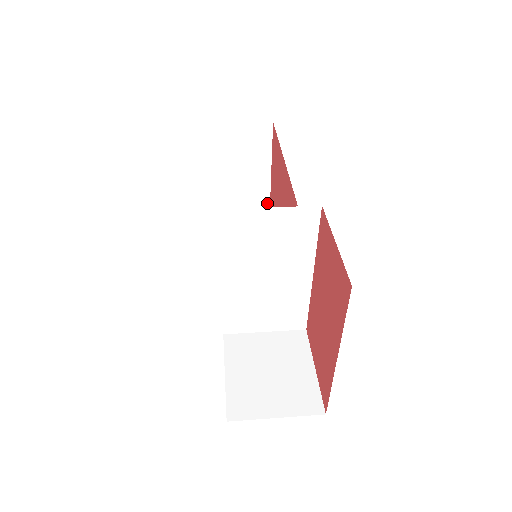
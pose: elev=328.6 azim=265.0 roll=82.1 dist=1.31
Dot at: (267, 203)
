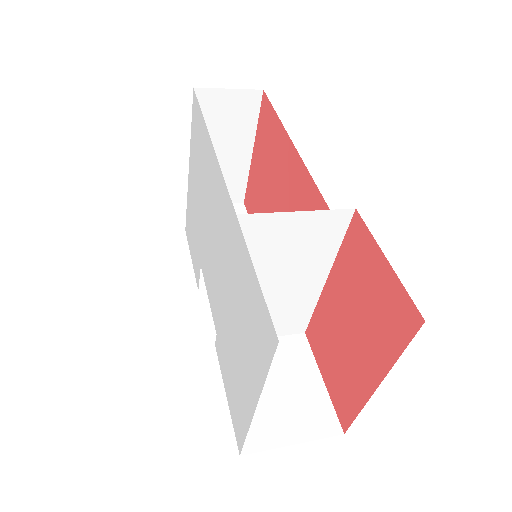
Dot at: (244, 182)
